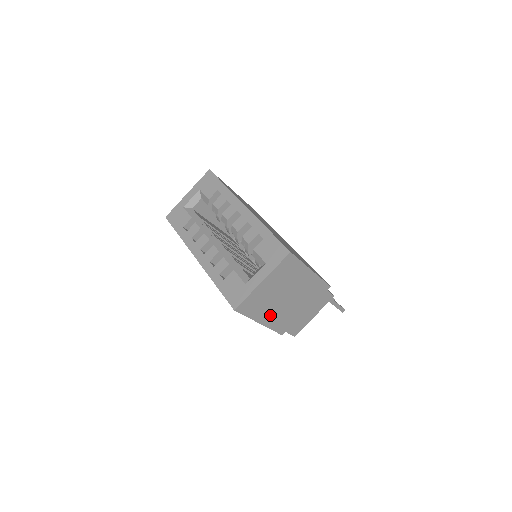
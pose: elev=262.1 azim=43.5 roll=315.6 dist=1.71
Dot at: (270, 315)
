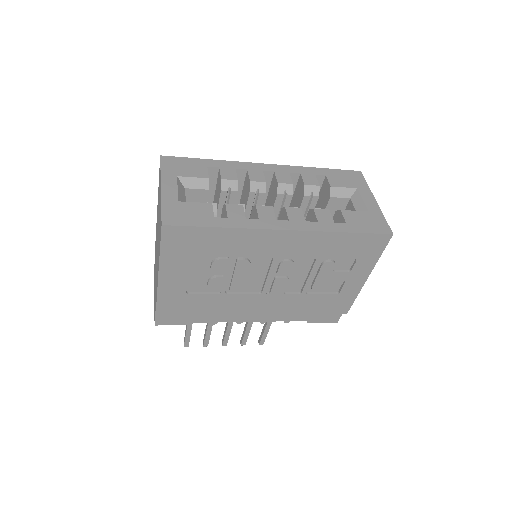
Dot at: occluded
